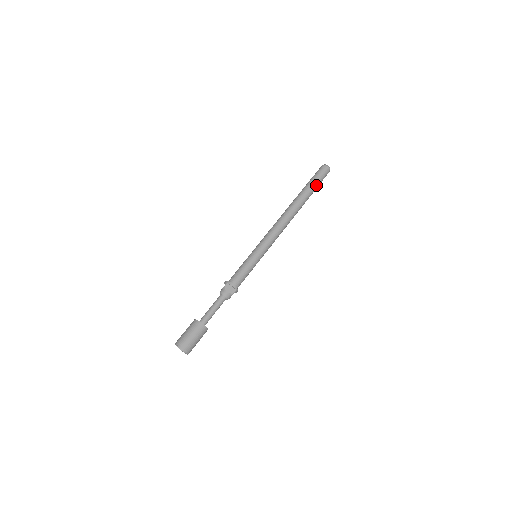
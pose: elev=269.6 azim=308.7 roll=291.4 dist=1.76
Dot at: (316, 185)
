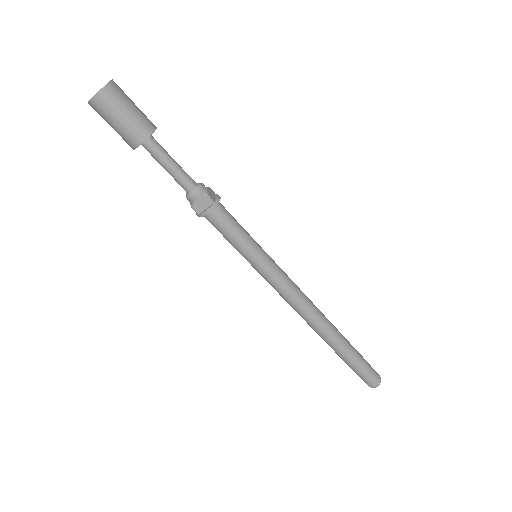
Dot at: (360, 359)
